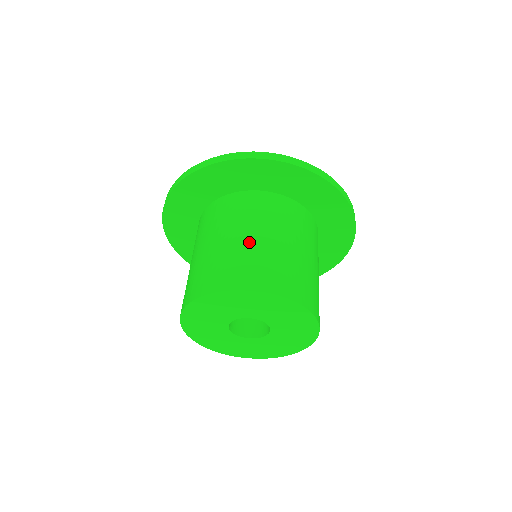
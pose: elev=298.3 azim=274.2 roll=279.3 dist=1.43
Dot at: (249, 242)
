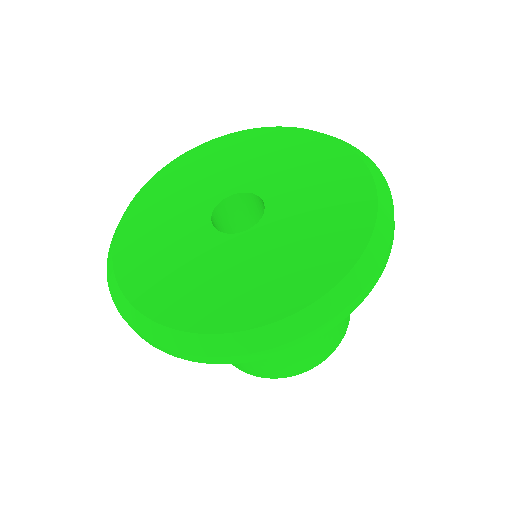
Dot at: occluded
